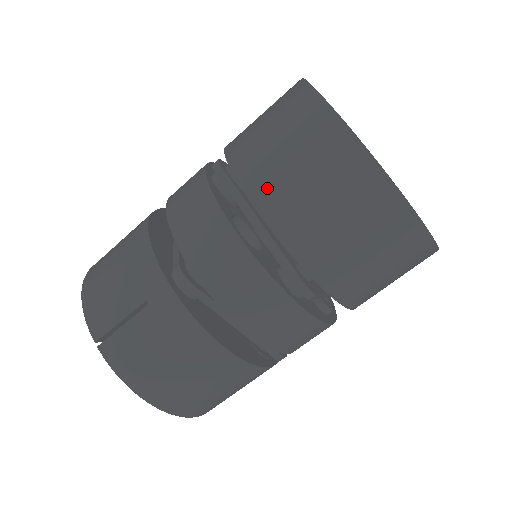
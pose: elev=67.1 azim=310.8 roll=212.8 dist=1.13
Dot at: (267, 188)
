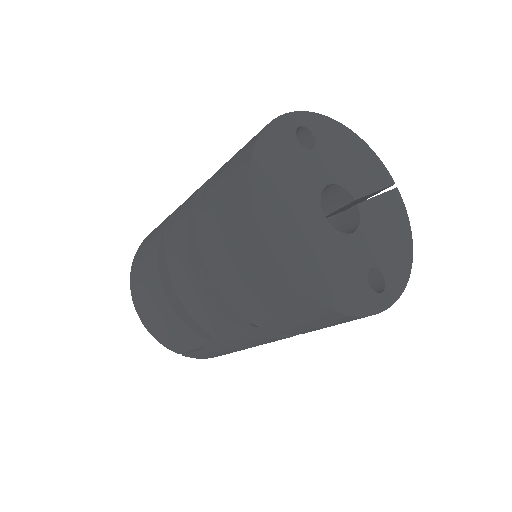
Dot at: (265, 322)
